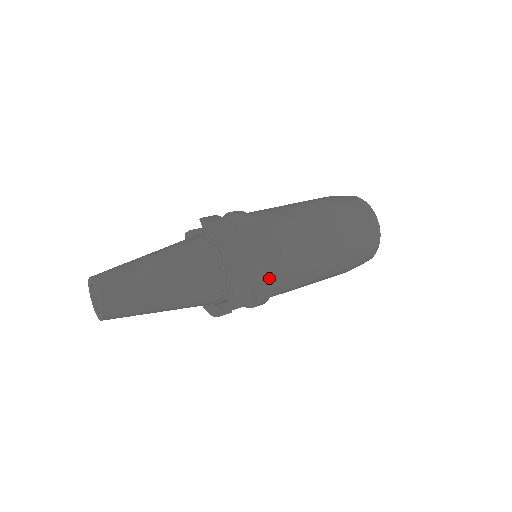
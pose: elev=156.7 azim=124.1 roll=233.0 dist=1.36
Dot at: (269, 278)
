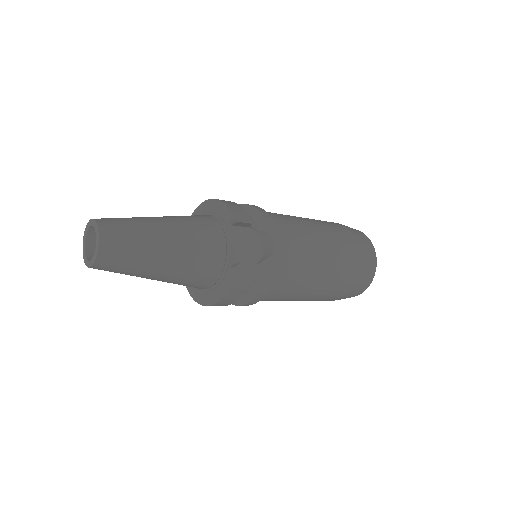
Dot at: (257, 208)
